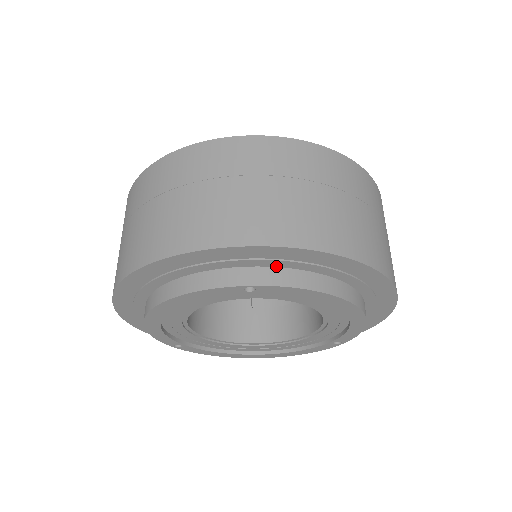
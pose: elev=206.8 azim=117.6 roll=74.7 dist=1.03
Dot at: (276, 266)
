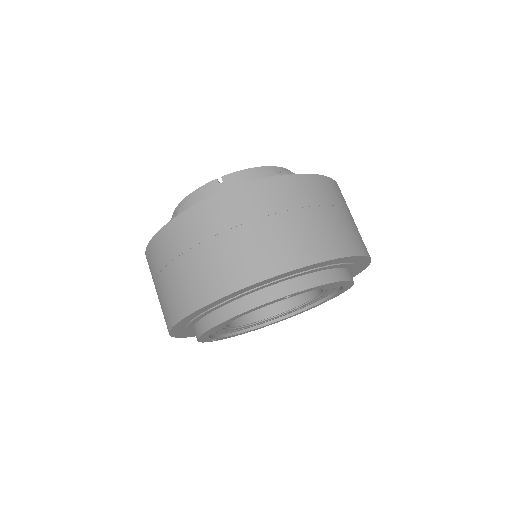
Dot at: (301, 275)
